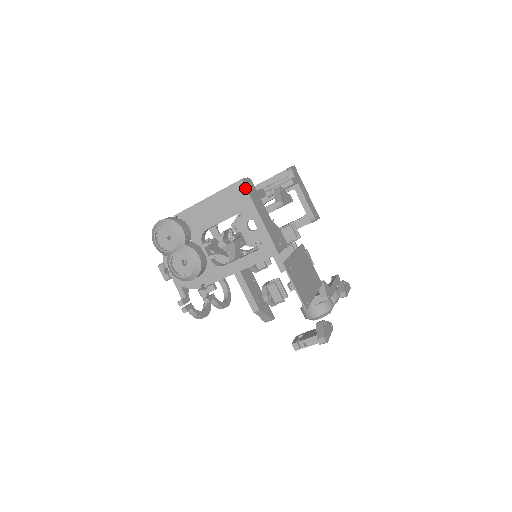
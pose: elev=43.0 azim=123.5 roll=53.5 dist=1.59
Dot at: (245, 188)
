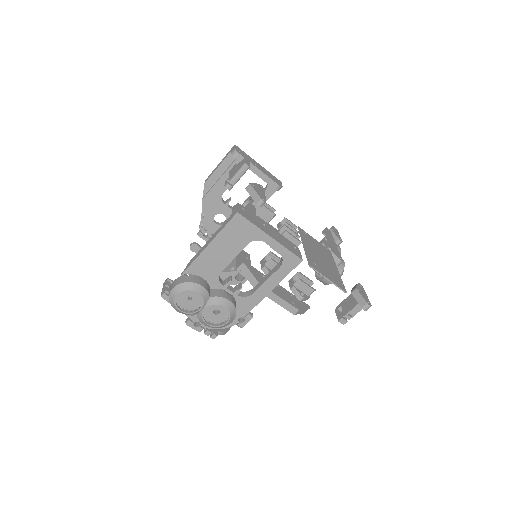
Dot at: (245, 219)
